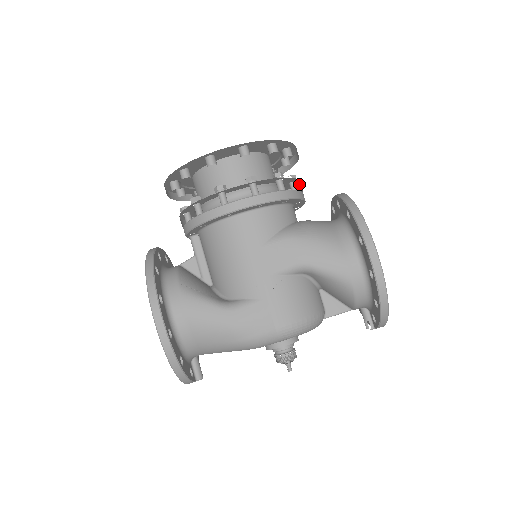
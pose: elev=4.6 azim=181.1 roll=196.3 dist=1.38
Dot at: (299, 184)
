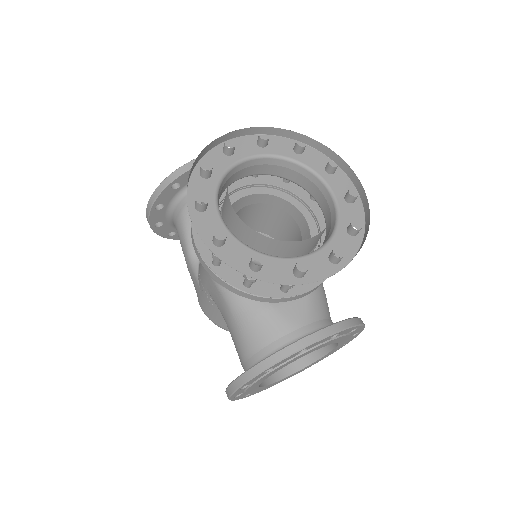
Dot at: occluded
